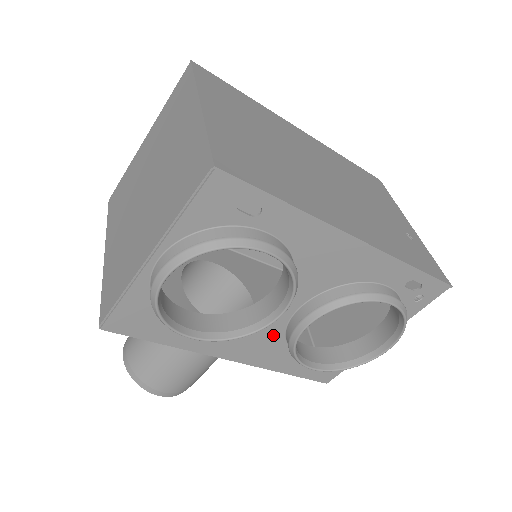
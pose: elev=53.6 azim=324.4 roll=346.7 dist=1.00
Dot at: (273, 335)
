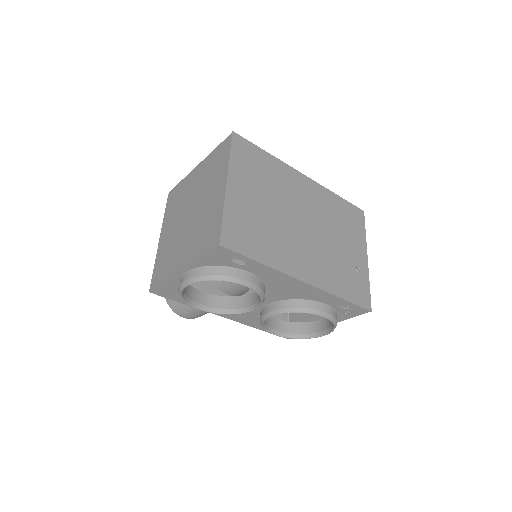
Dot at: (252, 312)
